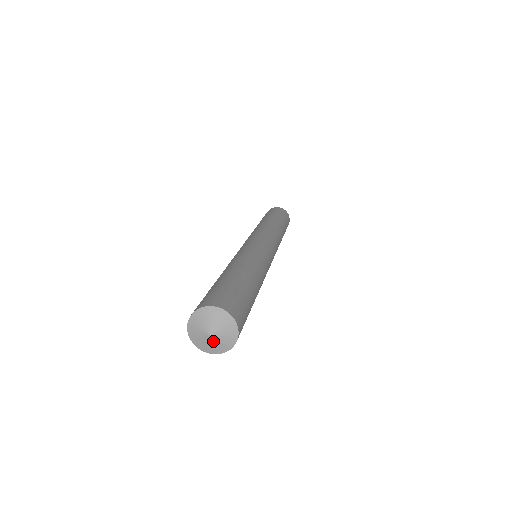
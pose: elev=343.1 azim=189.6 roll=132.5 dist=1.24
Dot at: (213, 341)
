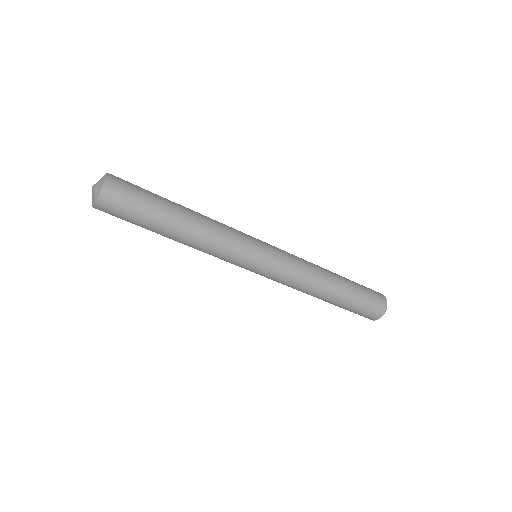
Dot at: (93, 192)
